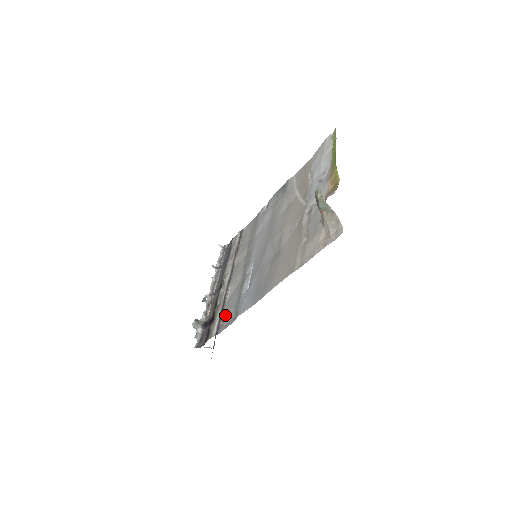
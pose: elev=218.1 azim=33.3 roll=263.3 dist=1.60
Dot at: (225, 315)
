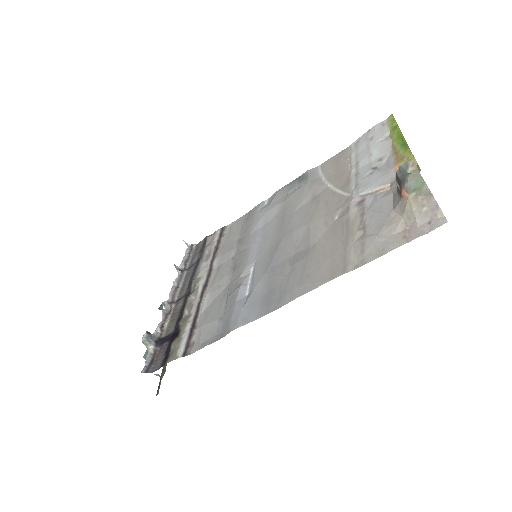
Dot at: (202, 329)
